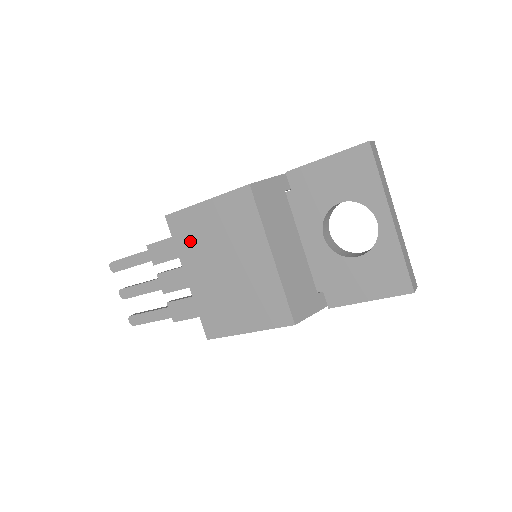
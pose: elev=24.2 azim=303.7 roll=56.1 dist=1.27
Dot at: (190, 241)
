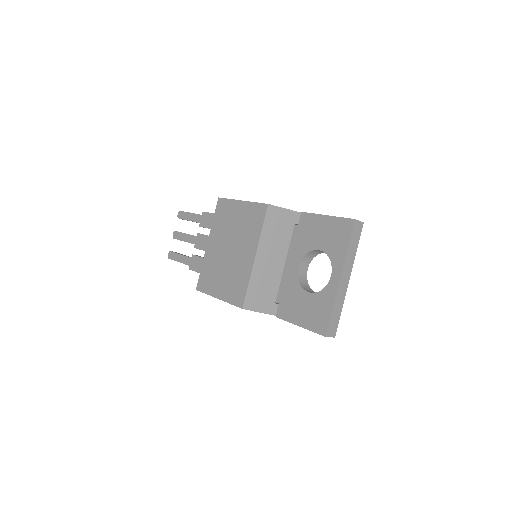
Dot at: (222, 221)
